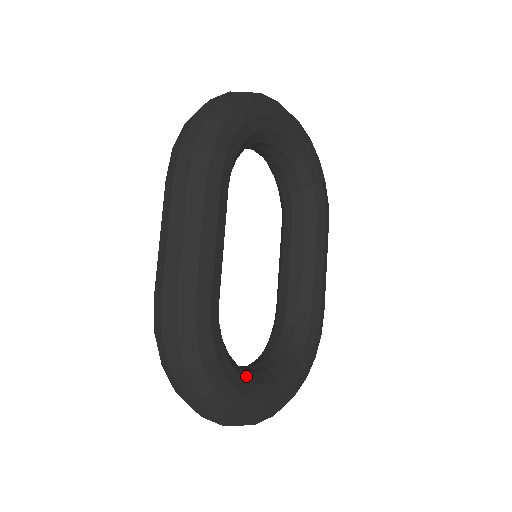
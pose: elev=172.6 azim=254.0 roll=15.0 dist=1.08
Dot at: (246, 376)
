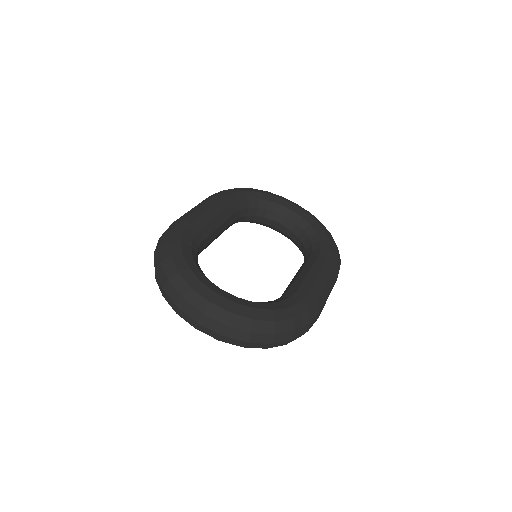
Dot at: occluded
